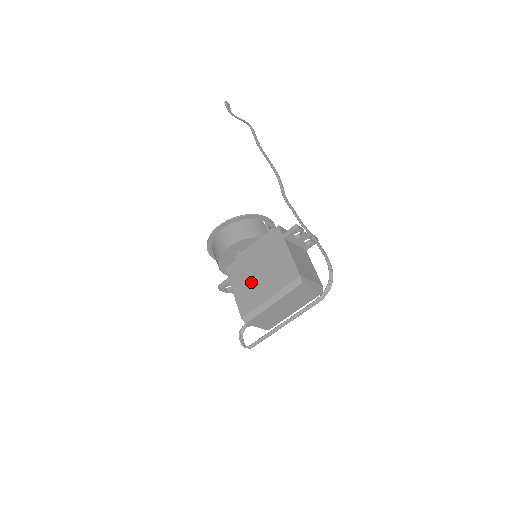
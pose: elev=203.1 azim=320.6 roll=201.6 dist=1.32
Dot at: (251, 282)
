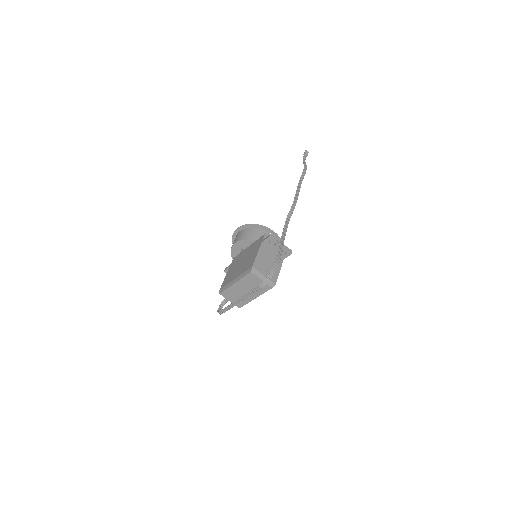
Dot at: (235, 268)
